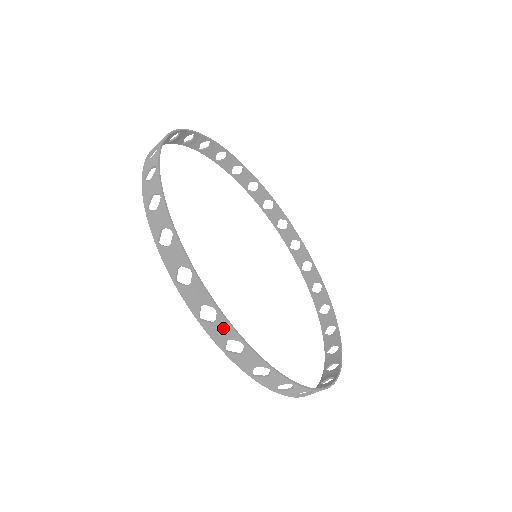
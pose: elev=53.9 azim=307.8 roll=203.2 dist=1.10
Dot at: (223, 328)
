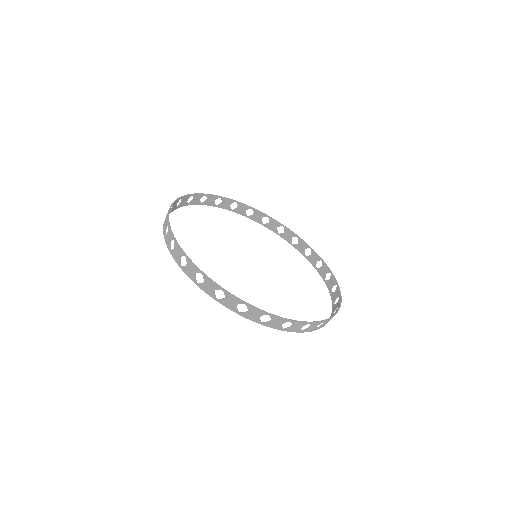
Dot at: (191, 267)
